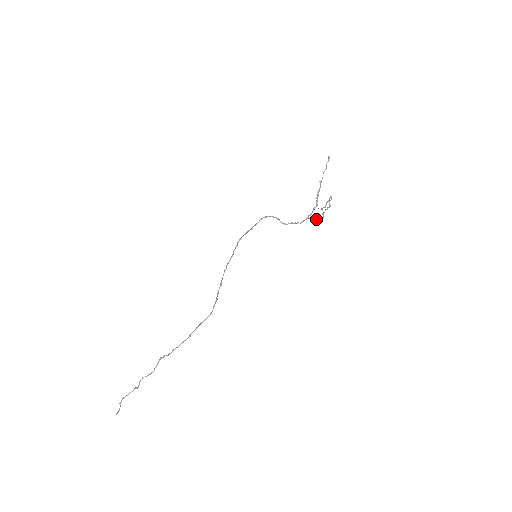
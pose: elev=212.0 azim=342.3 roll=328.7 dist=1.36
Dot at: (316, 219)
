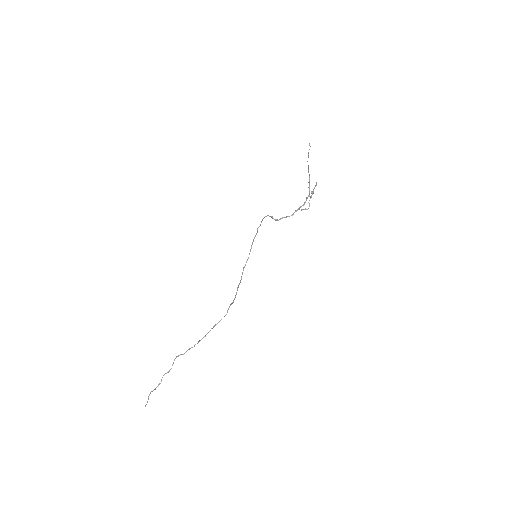
Dot at: (305, 208)
